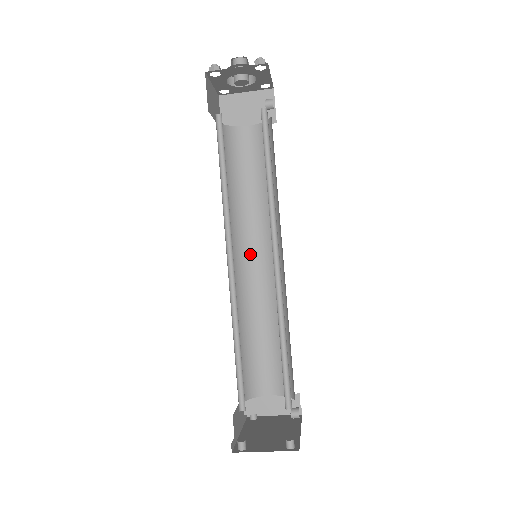
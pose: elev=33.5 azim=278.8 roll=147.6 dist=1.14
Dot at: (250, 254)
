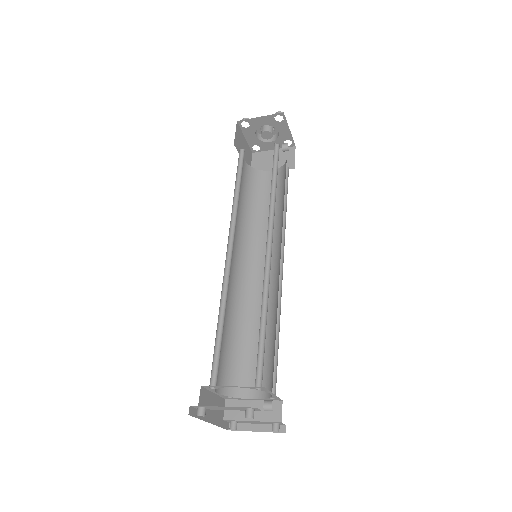
Dot at: (255, 264)
